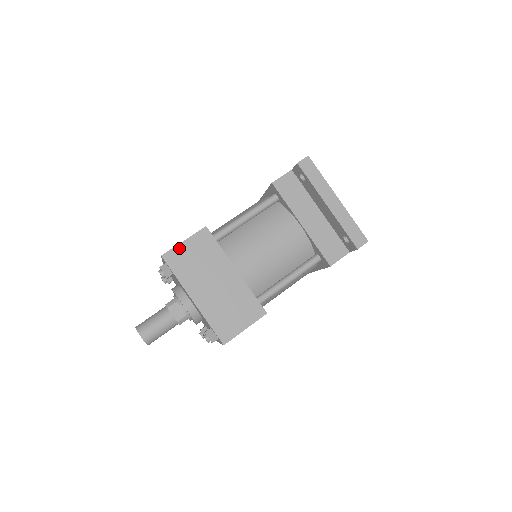
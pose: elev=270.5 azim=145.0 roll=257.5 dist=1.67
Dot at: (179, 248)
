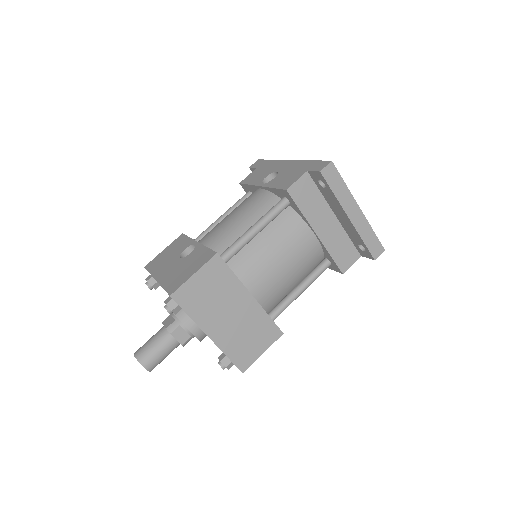
Dot at: (189, 283)
